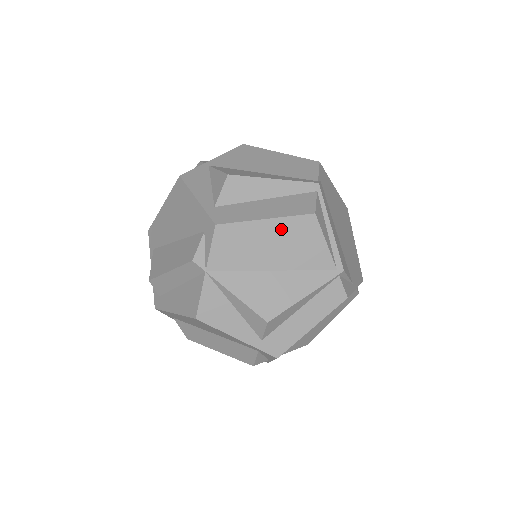
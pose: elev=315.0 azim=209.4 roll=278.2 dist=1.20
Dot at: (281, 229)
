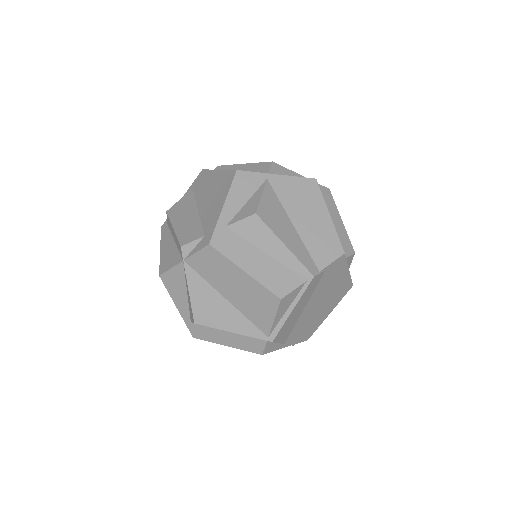
Dot at: (250, 286)
